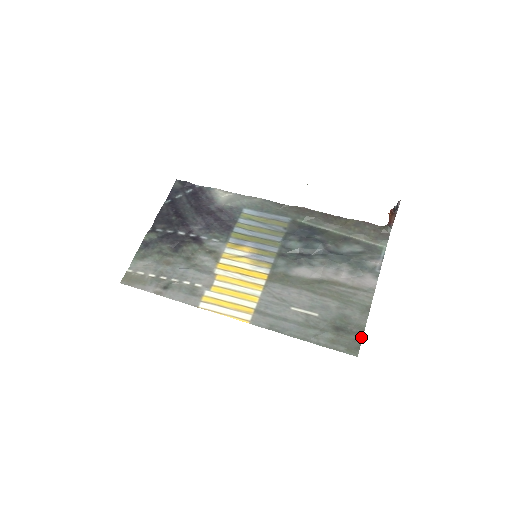
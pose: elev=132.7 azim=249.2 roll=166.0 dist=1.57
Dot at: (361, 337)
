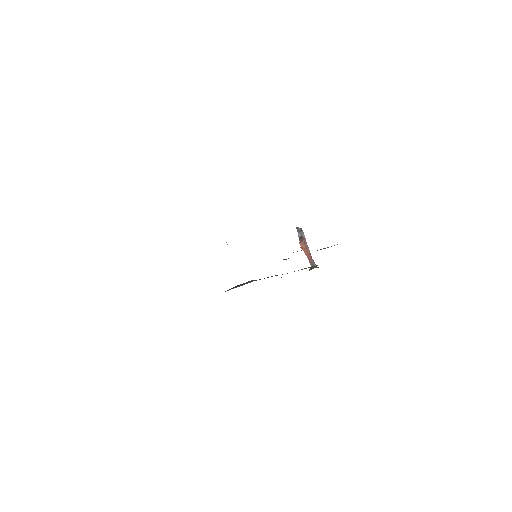
Dot at: occluded
